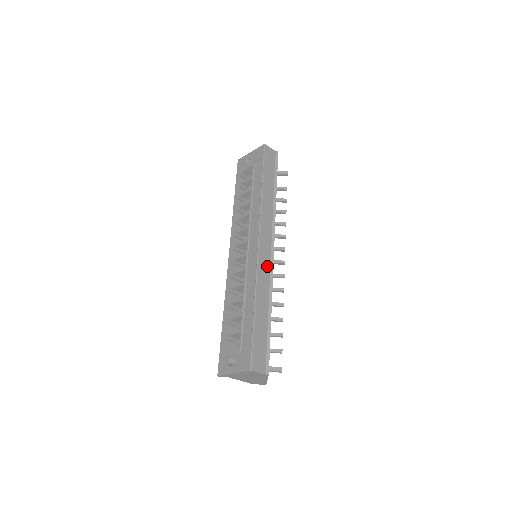
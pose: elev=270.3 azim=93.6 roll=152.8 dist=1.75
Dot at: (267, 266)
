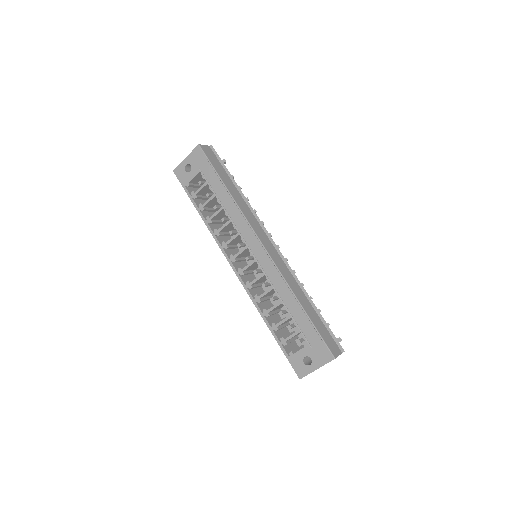
Dot at: (281, 261)
